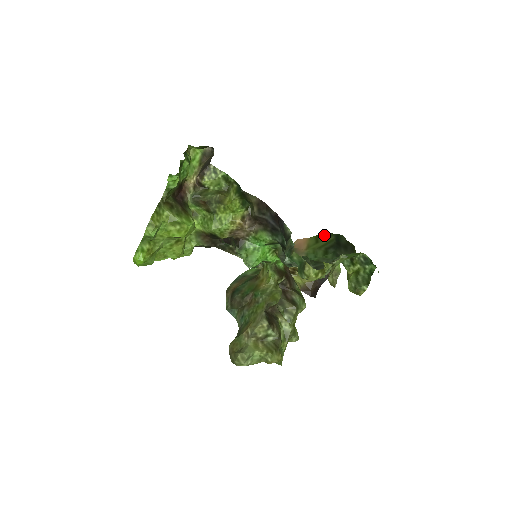
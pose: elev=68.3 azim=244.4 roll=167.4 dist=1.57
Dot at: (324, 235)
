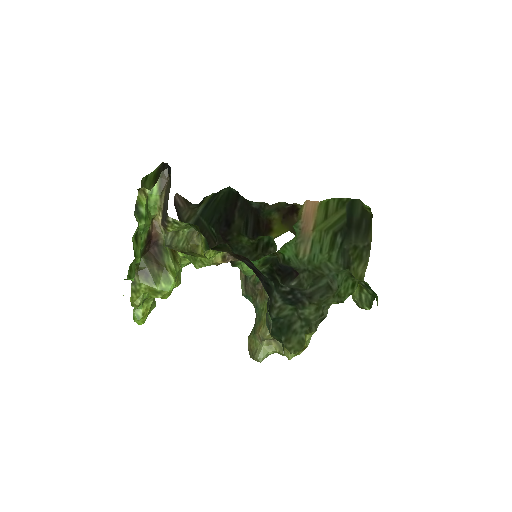
Dot at: (335, 204)
